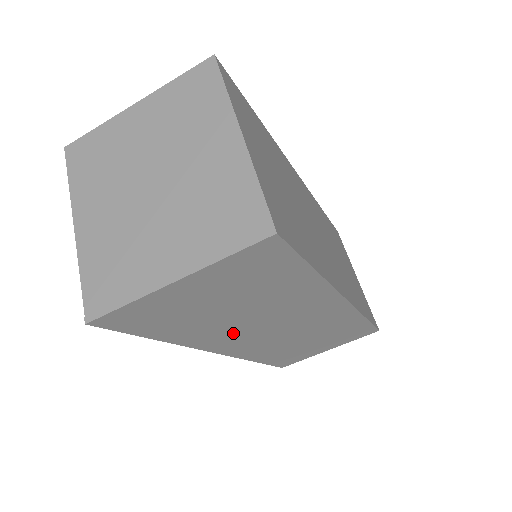
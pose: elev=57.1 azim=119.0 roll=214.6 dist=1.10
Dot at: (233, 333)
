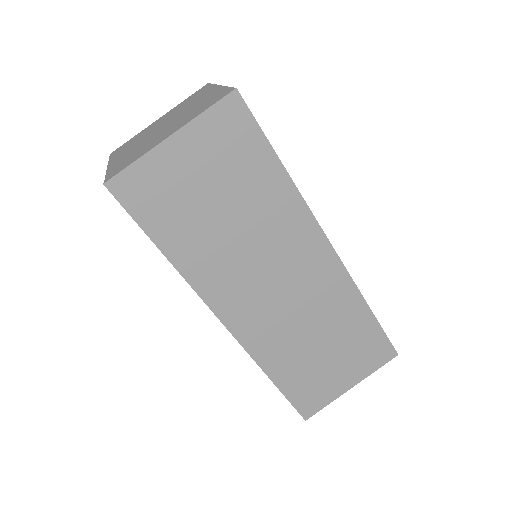
Dot at: (230, 272)
